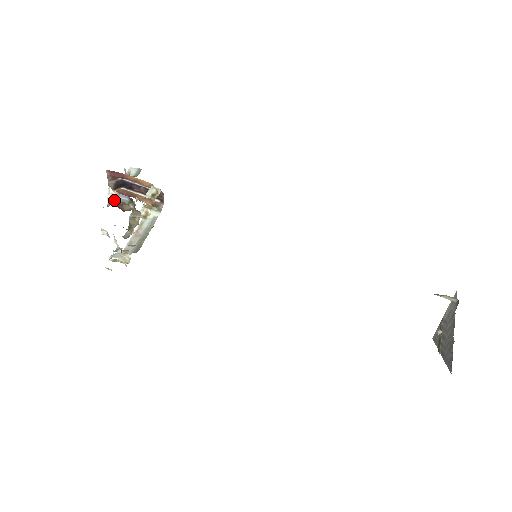
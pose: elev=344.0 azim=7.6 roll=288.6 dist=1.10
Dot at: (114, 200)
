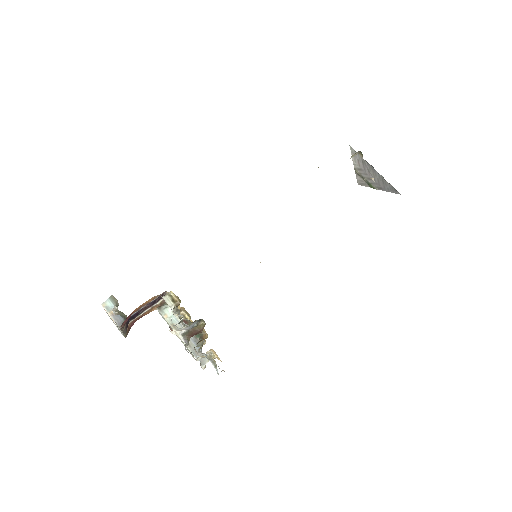
Dot at: (186, 334)
